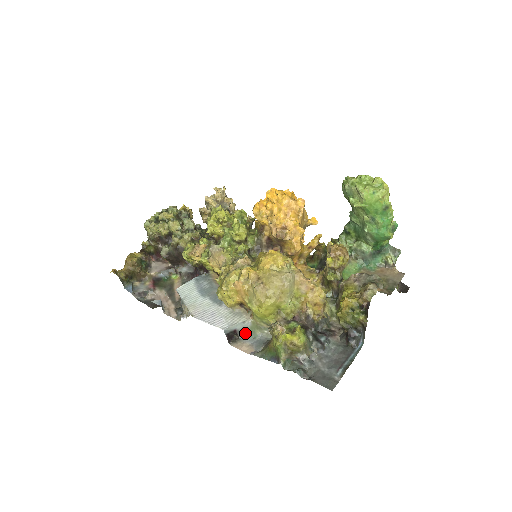
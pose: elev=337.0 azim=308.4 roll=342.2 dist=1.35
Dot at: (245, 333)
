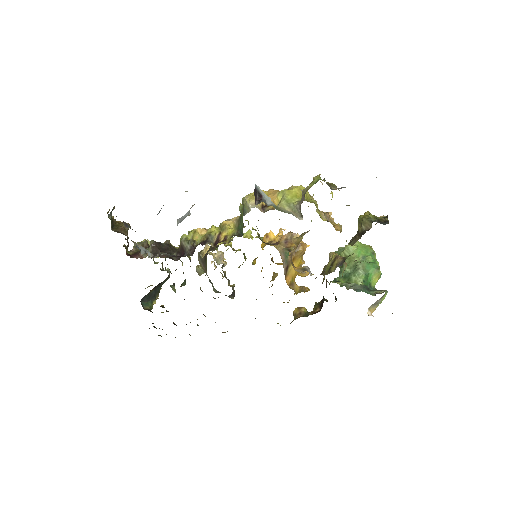
Dot at: occluded
